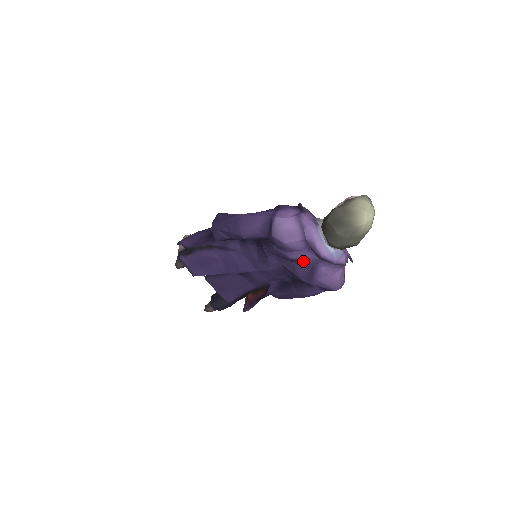
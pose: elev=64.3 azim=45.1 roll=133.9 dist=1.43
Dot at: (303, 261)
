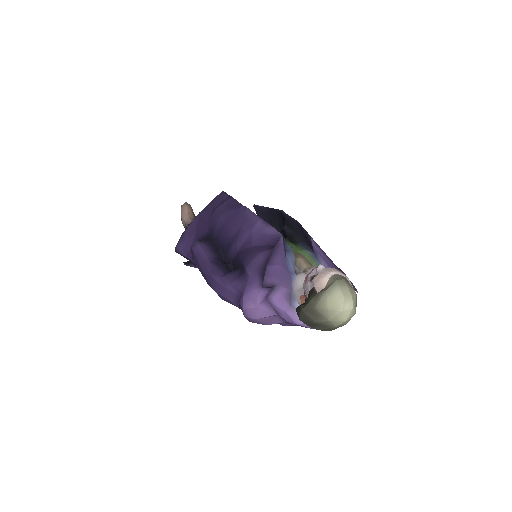
Dot at: occluded
